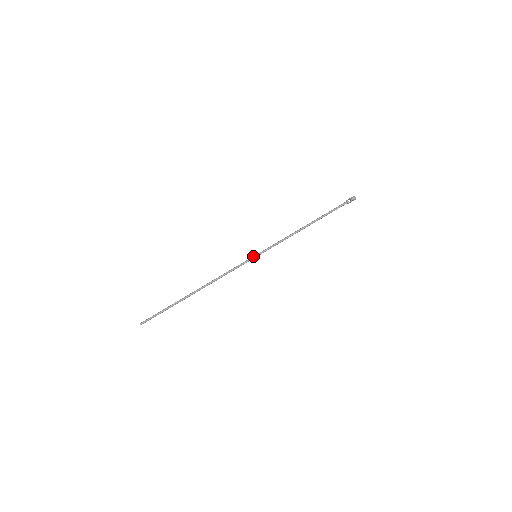
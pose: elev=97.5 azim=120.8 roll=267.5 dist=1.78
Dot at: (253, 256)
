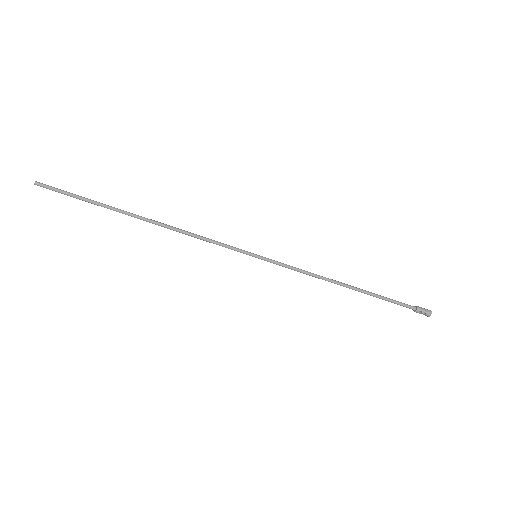
Dot at: (252, 254)
